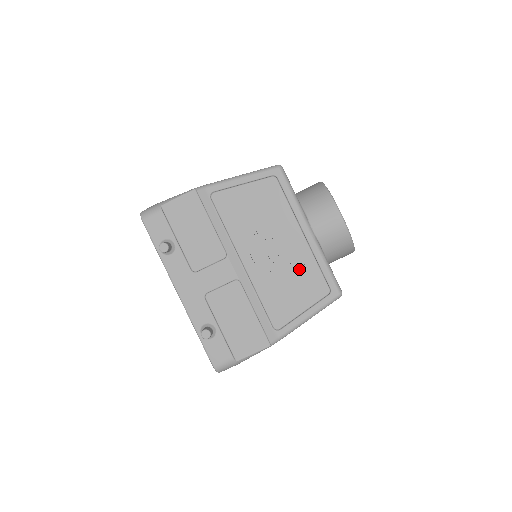
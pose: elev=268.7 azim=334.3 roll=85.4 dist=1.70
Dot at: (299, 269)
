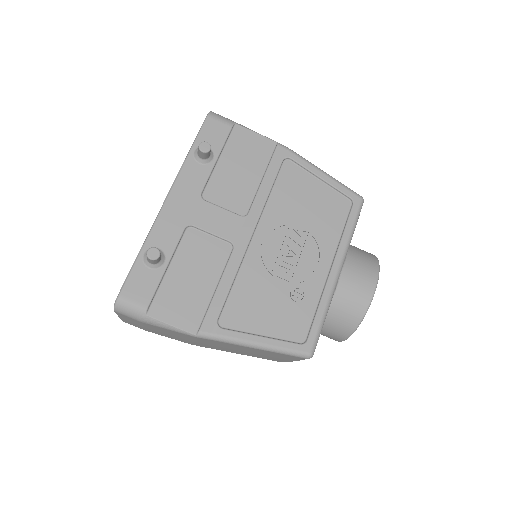
Dot at: (297, 293)
